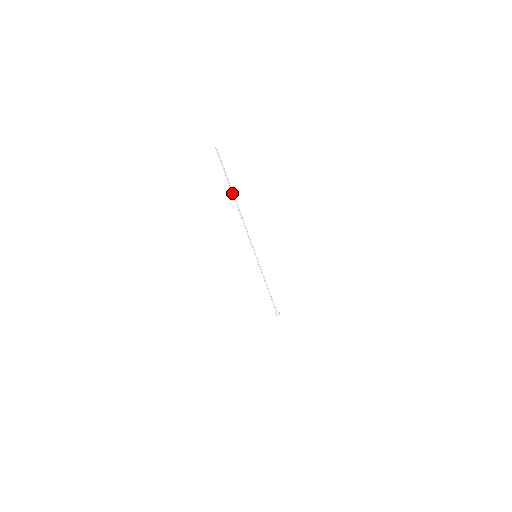
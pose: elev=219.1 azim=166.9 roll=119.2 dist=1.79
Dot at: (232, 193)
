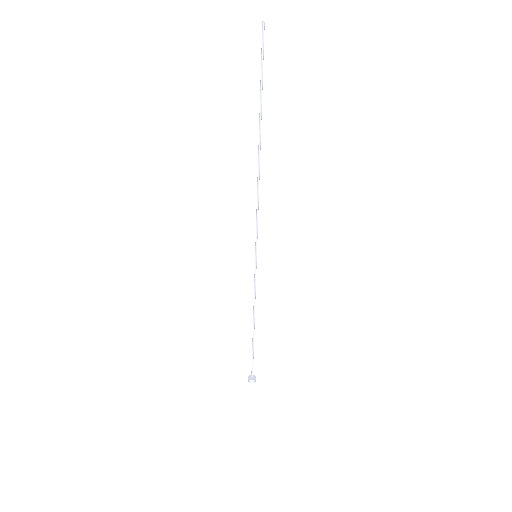
Dot at: (259, 119)
